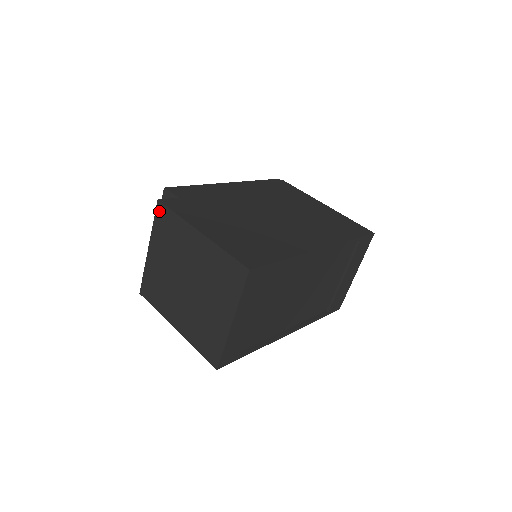
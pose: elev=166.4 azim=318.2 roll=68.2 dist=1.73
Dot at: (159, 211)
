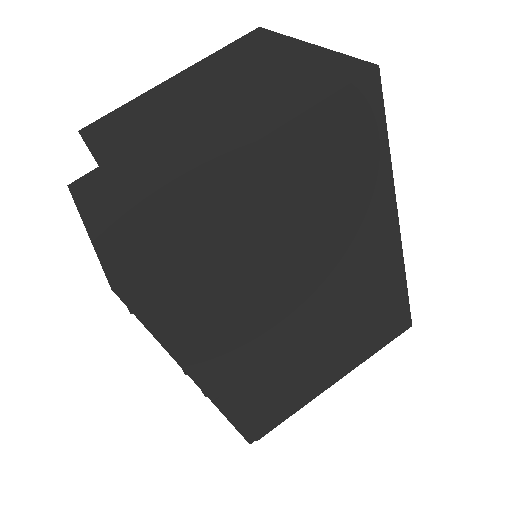
Dot at: (89, 131)
